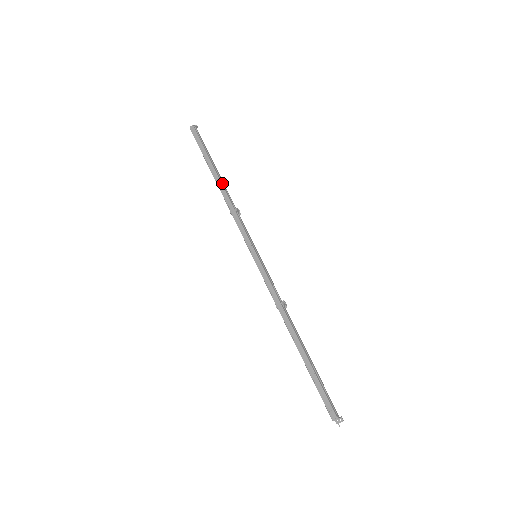
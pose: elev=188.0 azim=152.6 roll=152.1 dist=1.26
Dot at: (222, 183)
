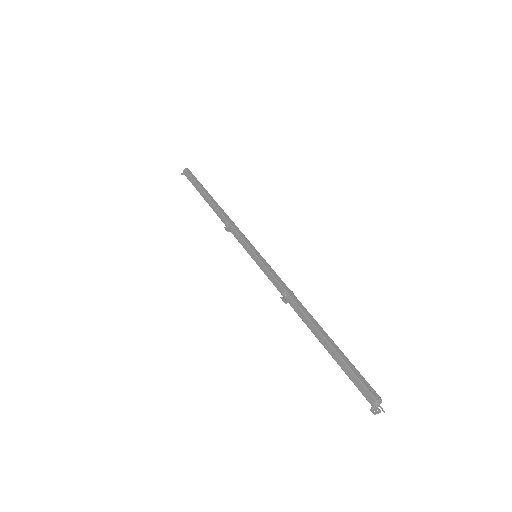
Dot at: (217, 205)
